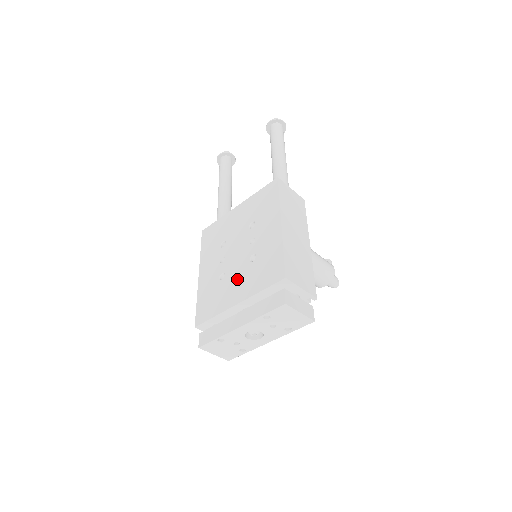
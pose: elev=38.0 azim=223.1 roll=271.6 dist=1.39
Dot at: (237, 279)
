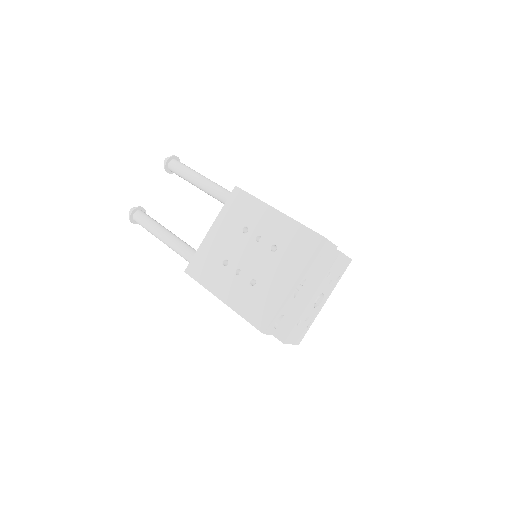
Dot at: (273, 271)
